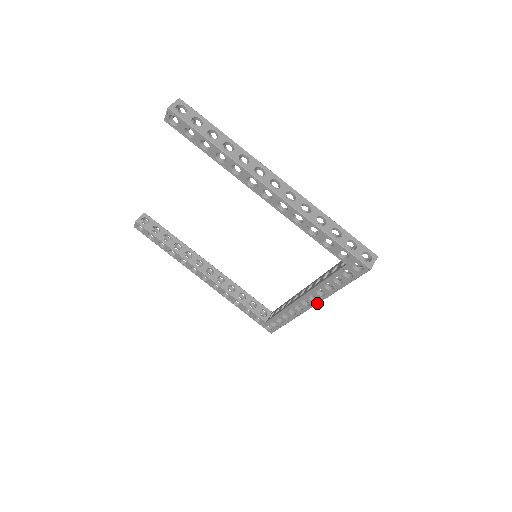
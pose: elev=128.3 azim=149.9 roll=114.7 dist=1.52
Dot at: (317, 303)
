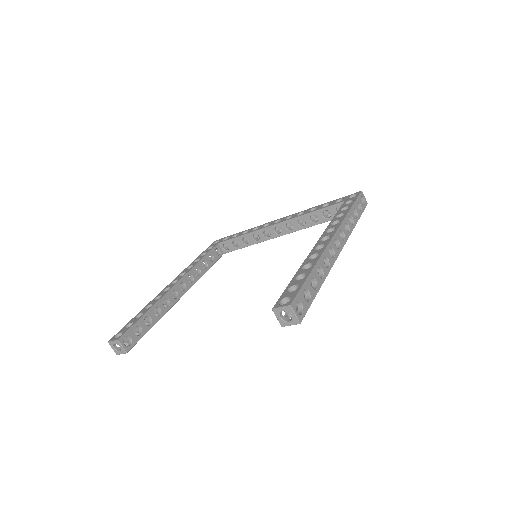
Dot at: occluded
